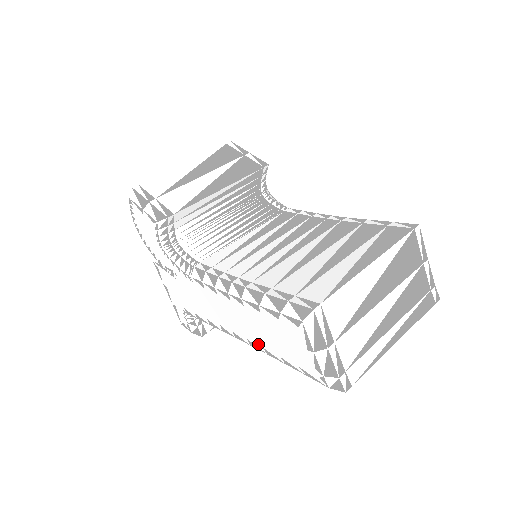
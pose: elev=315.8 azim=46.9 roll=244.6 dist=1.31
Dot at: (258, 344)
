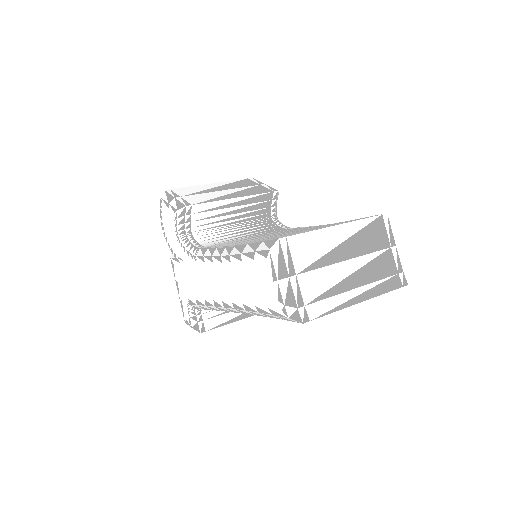
Dot at: (239, 302)
